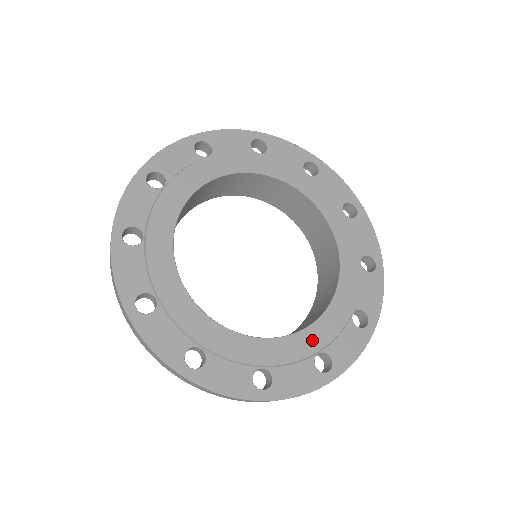
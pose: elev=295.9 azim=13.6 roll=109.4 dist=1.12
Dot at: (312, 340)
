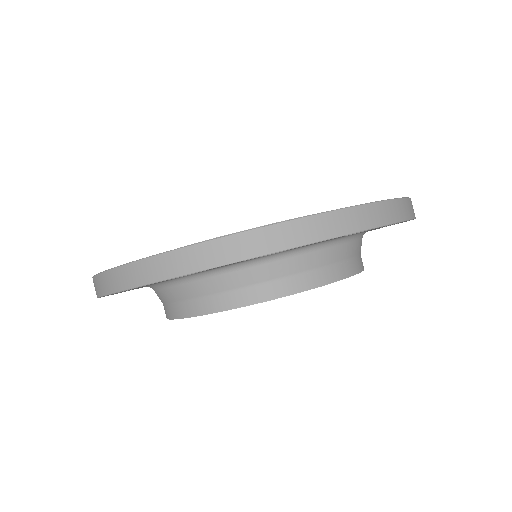
Dot at: occluded
